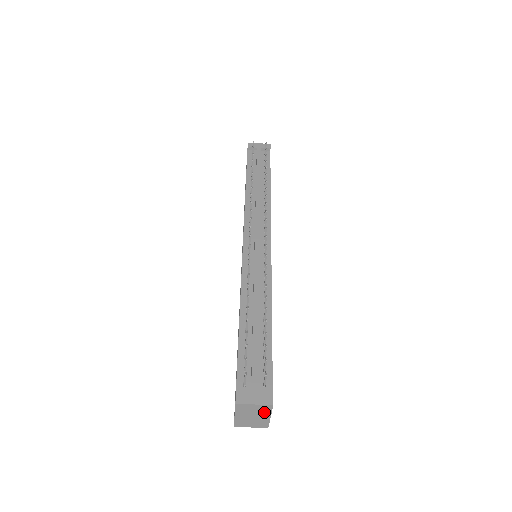
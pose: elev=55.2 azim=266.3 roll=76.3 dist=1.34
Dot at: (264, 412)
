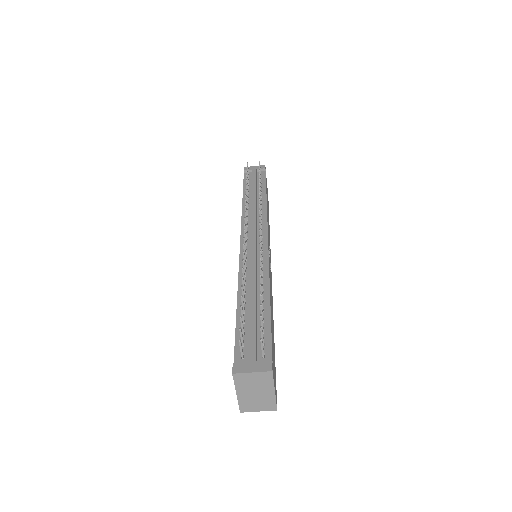
Dot at: (266, 384)
